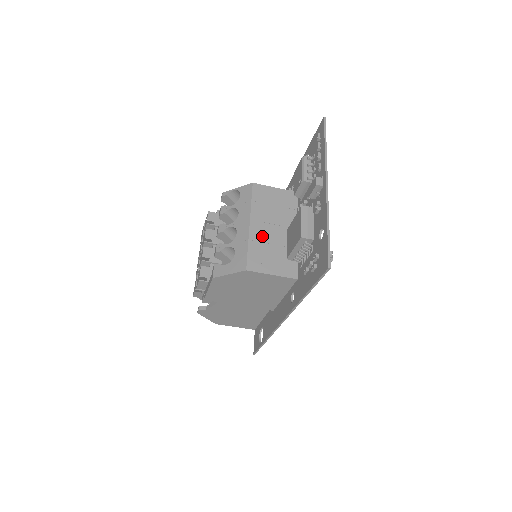
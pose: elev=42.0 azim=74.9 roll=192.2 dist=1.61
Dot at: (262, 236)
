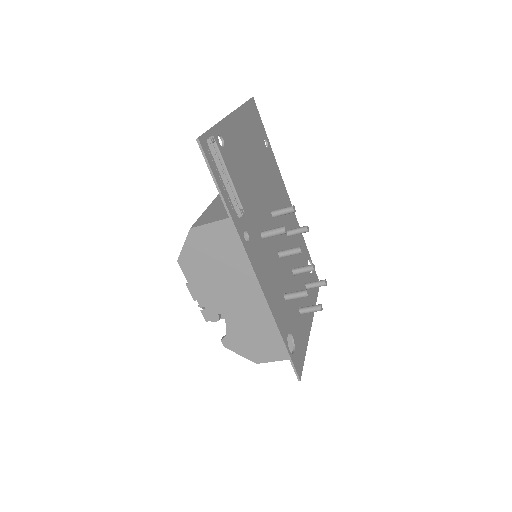
Dot at: (217, 207)
